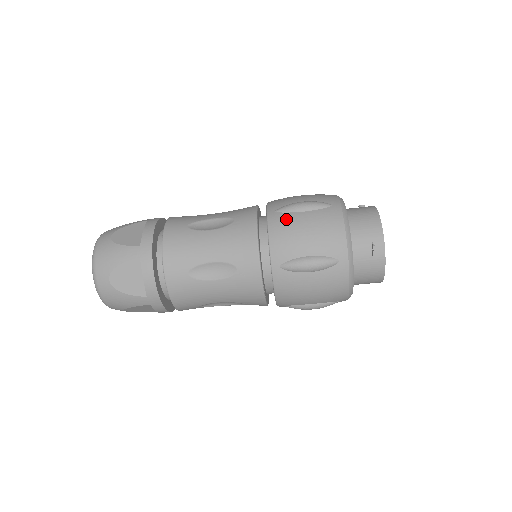
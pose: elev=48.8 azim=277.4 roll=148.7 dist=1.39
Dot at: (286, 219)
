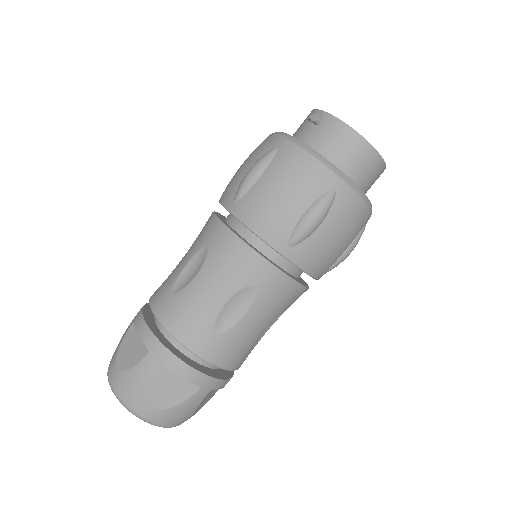
Dot at: occluded
